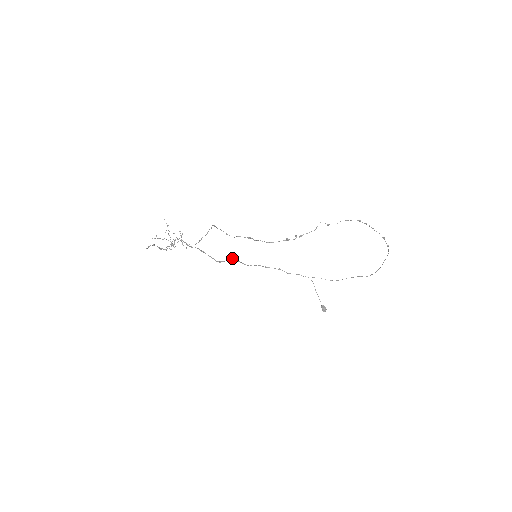
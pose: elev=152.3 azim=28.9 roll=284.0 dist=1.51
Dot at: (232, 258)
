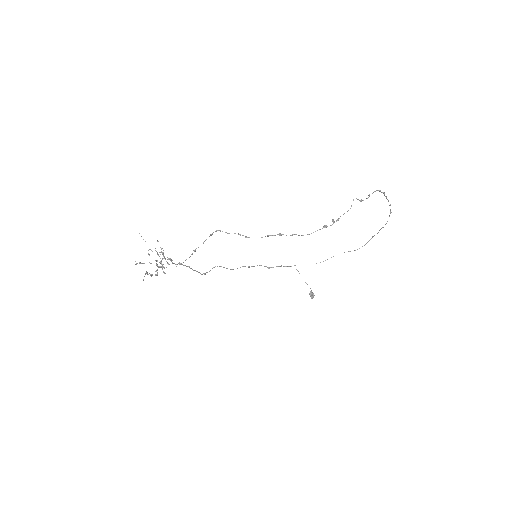
Dot at: (217, 266)
